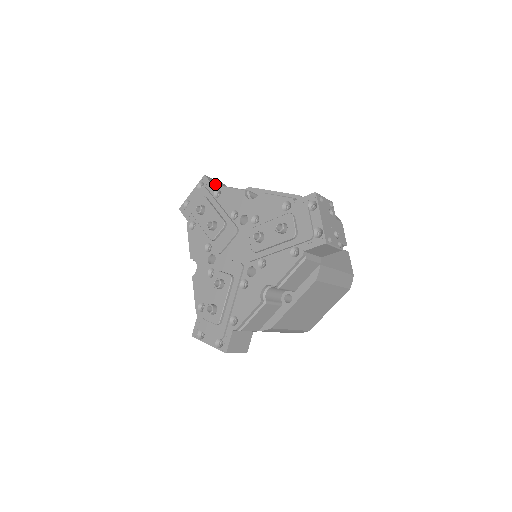
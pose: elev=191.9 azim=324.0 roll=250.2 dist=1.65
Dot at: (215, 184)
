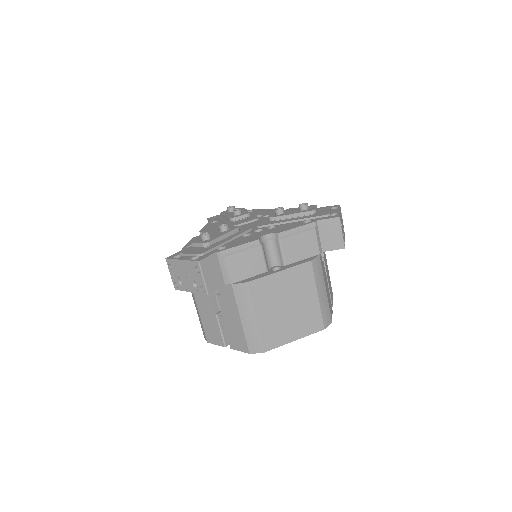
Dot at: occluded
